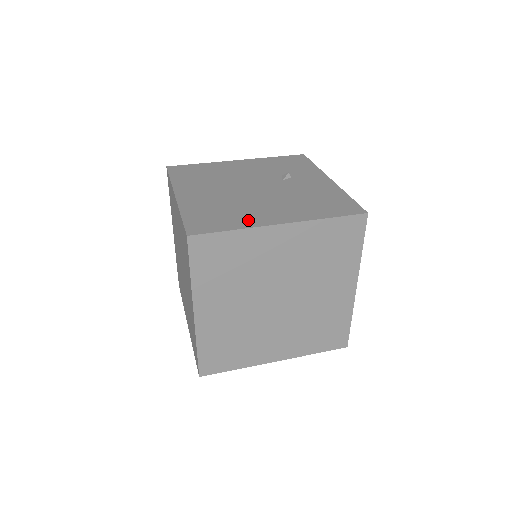
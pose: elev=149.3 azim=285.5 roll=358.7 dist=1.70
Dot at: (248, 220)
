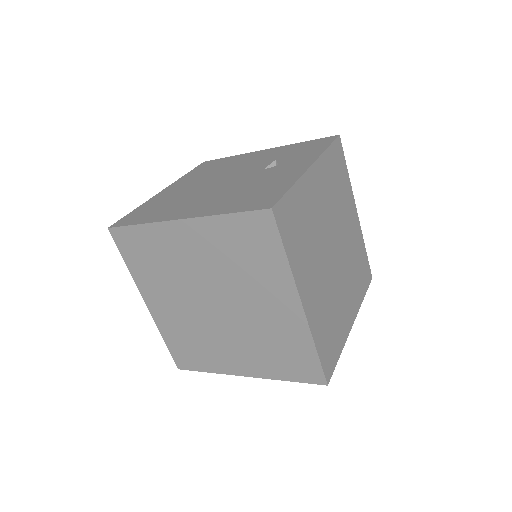
Dot at: (164, 214)
